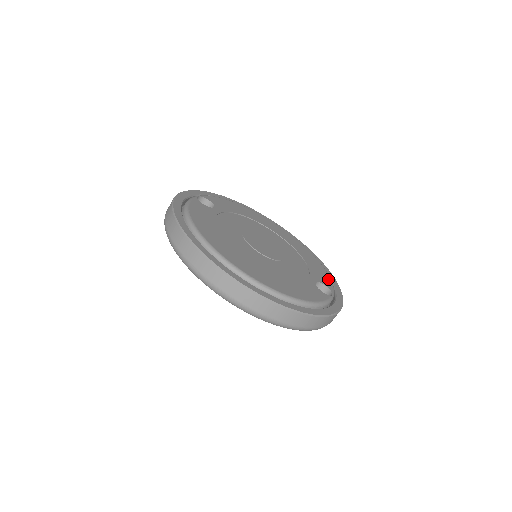
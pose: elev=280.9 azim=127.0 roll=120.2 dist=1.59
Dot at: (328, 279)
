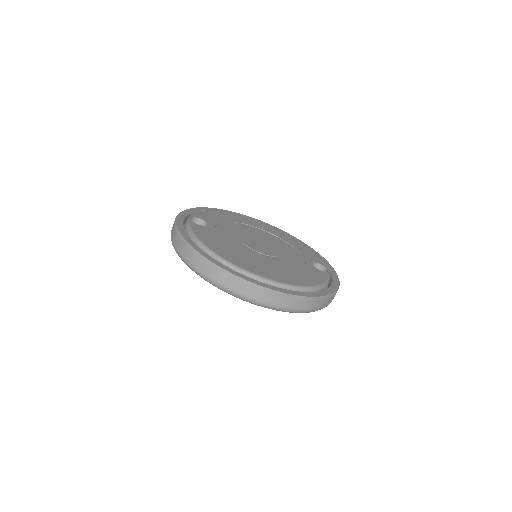
Dot at: (316, 256)
